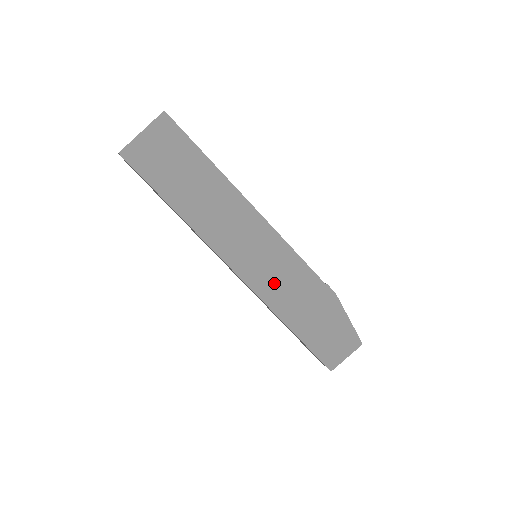
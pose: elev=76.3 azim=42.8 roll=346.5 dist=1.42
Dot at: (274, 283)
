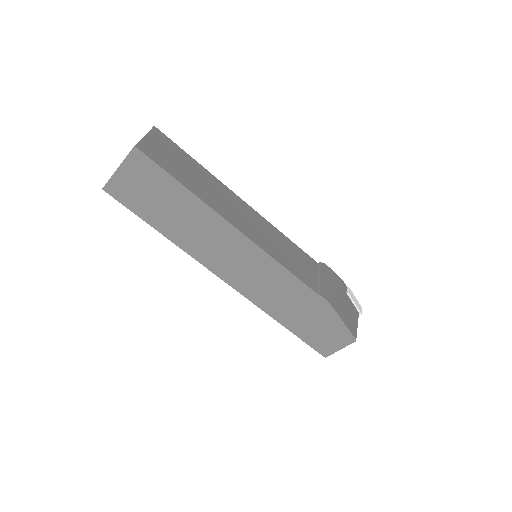
Dot at: (266, 293)
